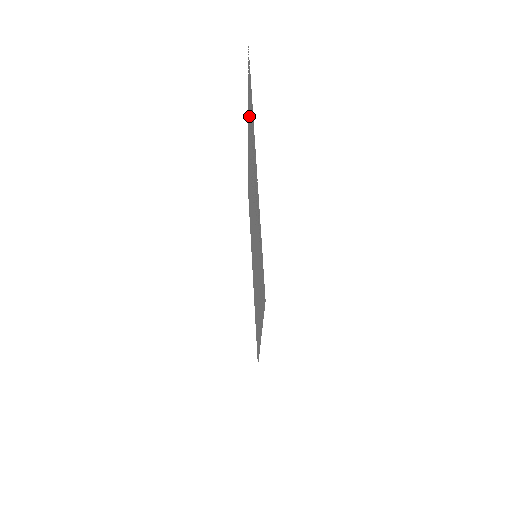
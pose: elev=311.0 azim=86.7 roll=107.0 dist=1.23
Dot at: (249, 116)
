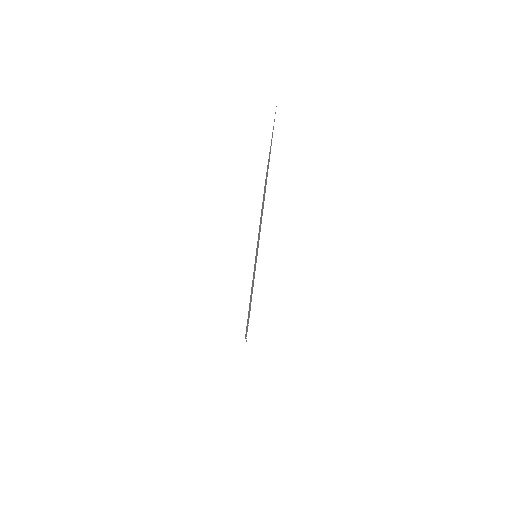
Dot at: occluded
